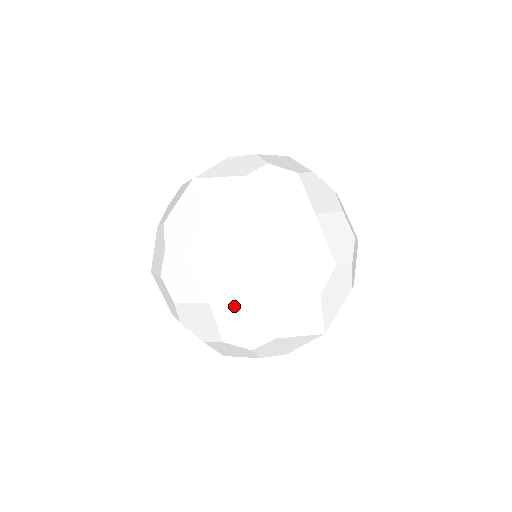
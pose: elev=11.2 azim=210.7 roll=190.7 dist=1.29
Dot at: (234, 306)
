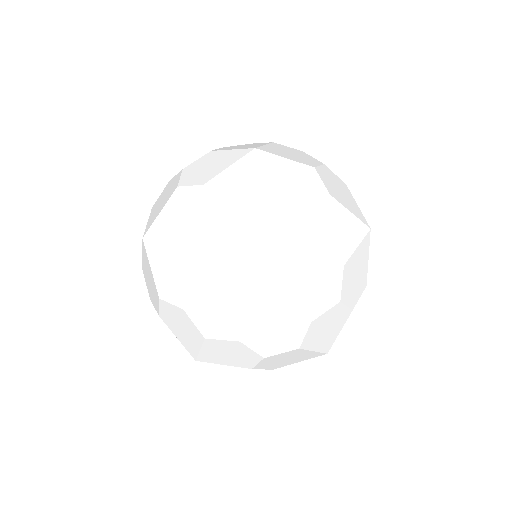
Dot at: occluded
